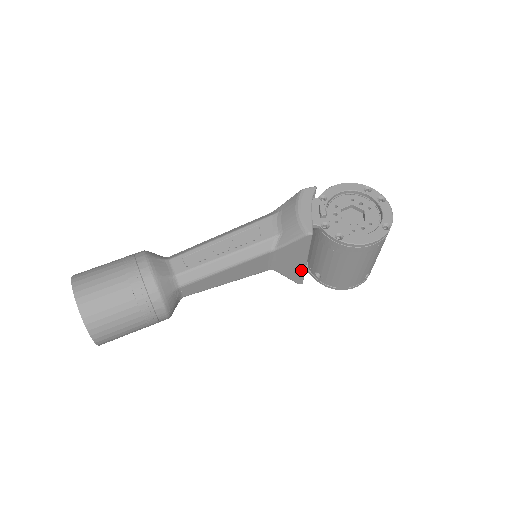
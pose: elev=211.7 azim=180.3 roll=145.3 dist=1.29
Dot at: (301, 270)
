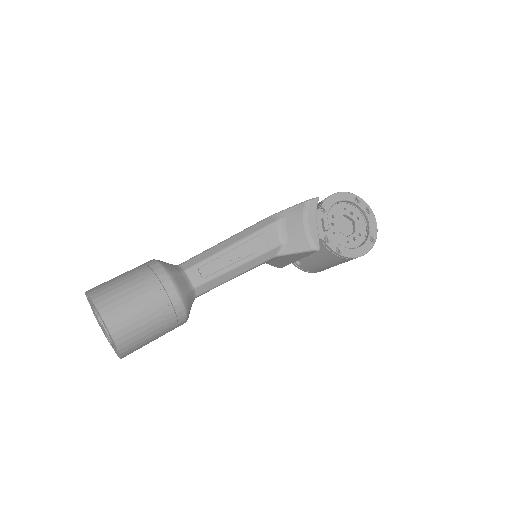
Dot at: (289, 263)
